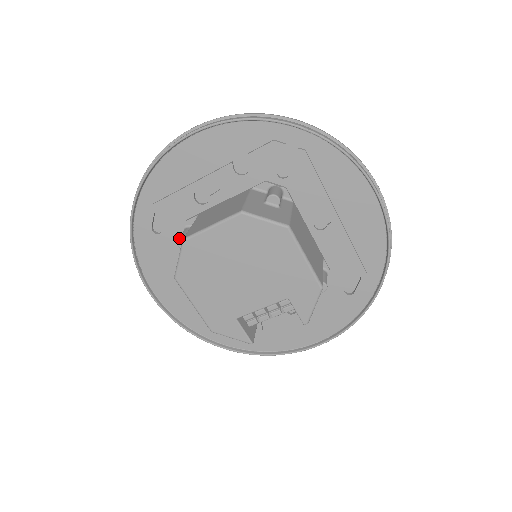
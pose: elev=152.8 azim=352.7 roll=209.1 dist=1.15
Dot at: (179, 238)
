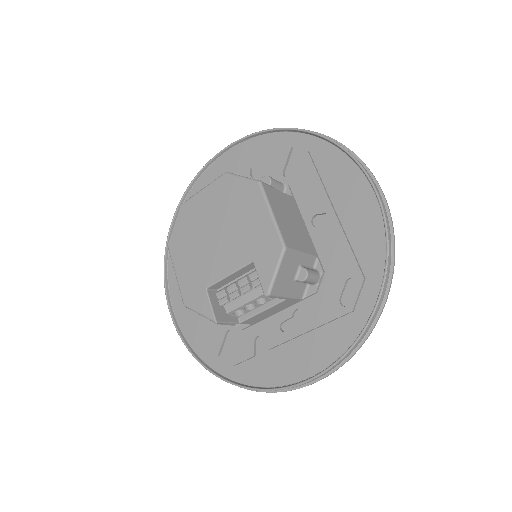
Dot at: occluded
